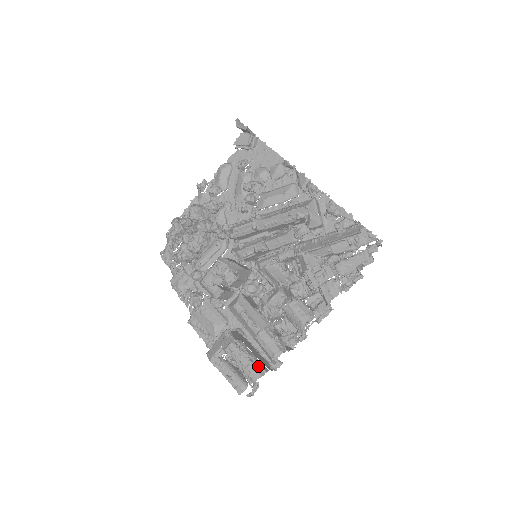
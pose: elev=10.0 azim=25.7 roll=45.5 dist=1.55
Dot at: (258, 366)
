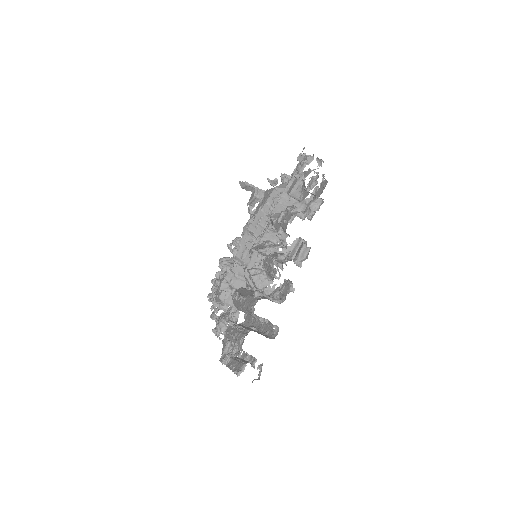
Dot at: (245, 330)
